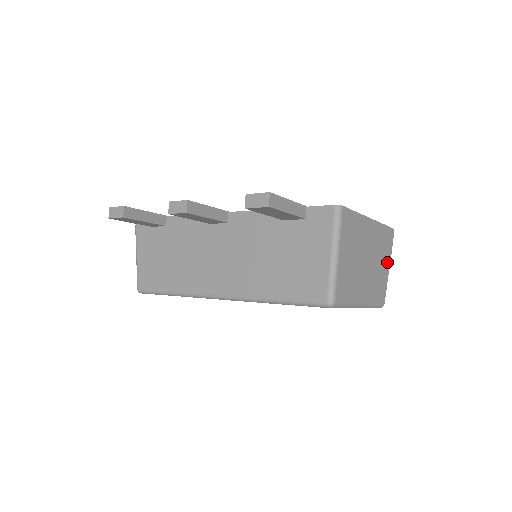
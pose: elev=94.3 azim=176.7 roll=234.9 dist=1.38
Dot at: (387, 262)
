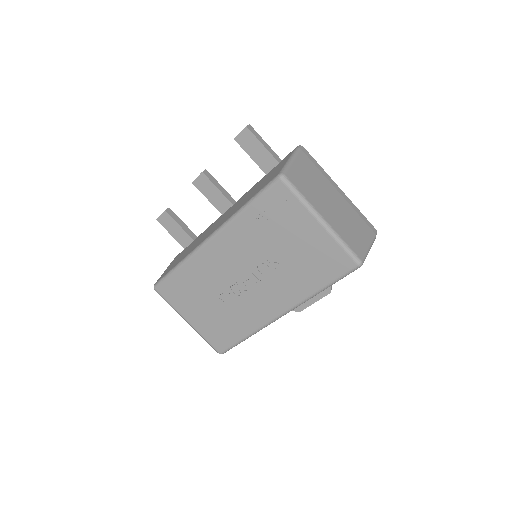
Dot at: (366, 238)
